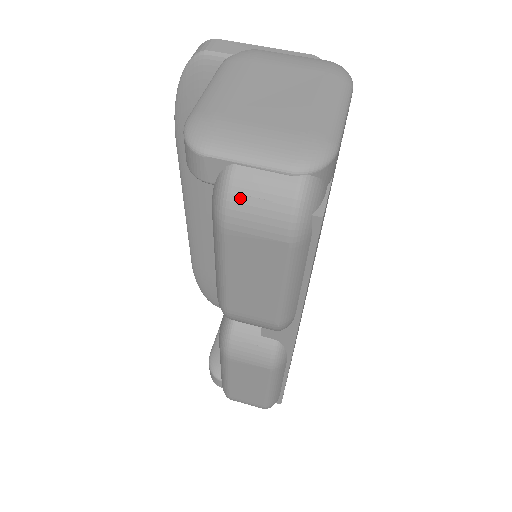
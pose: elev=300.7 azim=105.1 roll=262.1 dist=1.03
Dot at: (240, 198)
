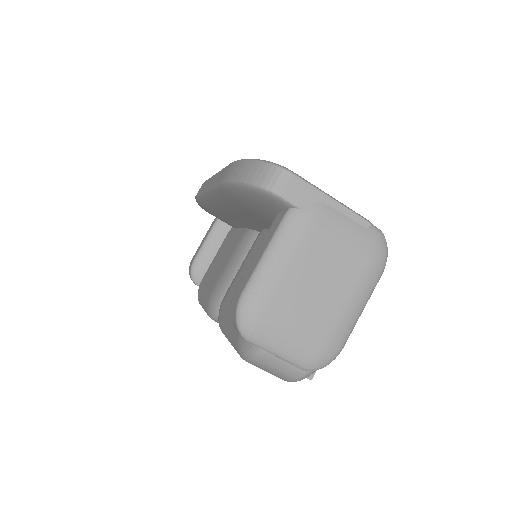
Dot at: (262, 364)
